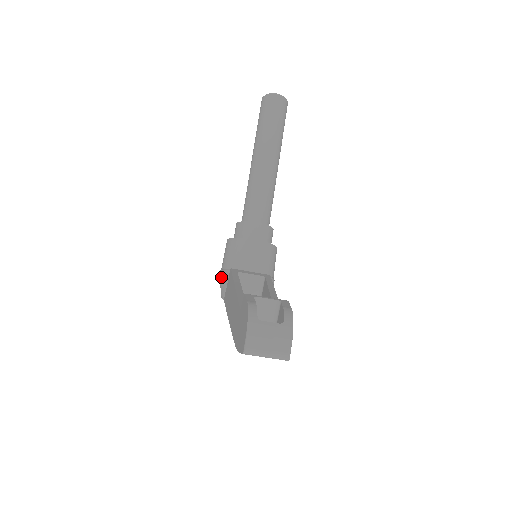
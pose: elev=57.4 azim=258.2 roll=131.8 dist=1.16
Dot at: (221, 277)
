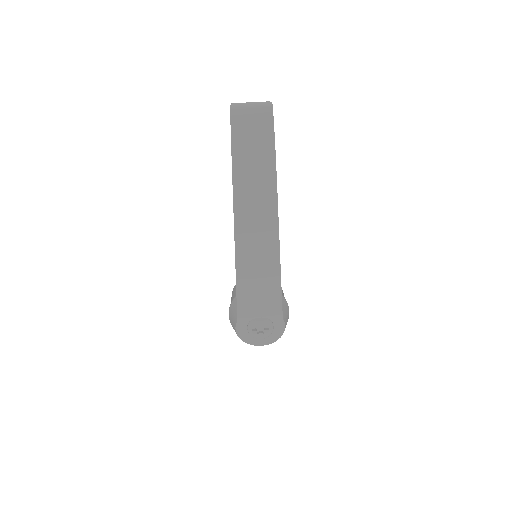
Dot at: (230, 309)
